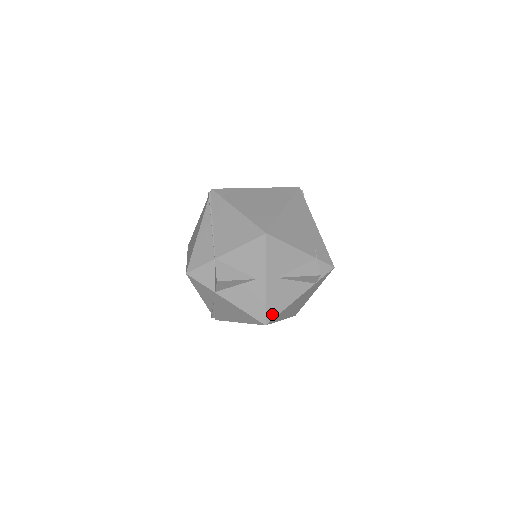
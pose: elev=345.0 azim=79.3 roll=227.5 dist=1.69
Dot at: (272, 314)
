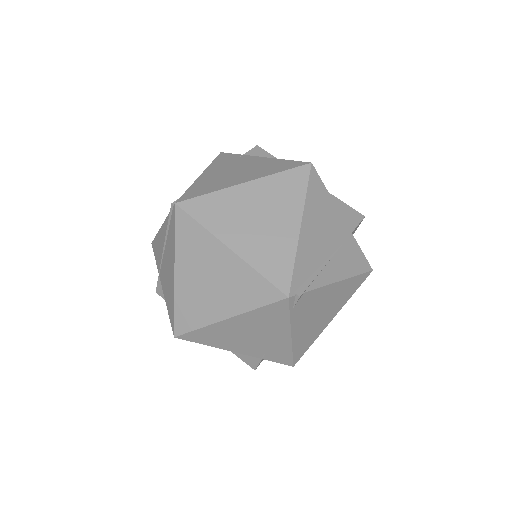
Dot at: occluded
